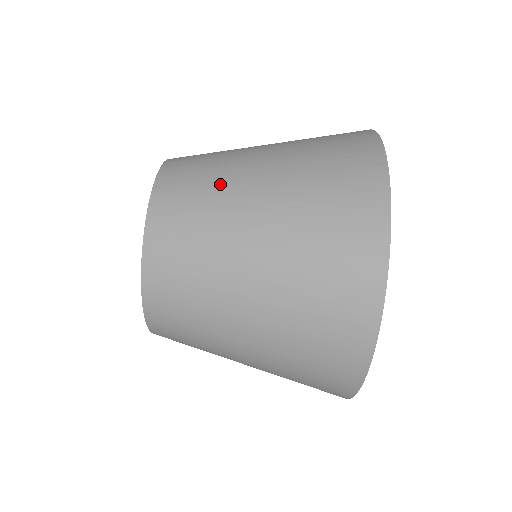
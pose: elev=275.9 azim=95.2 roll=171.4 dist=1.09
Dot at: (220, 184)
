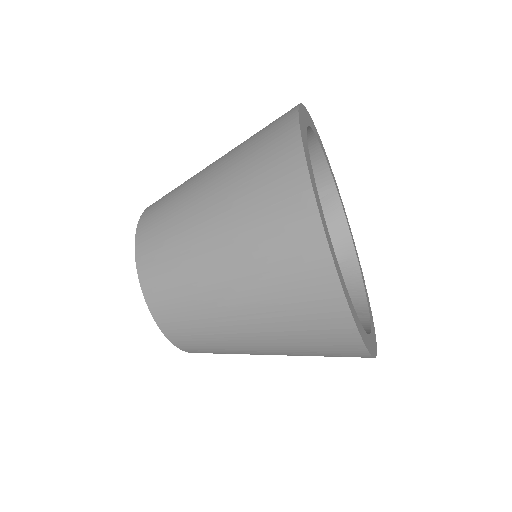
Dot at: (179, 206)
